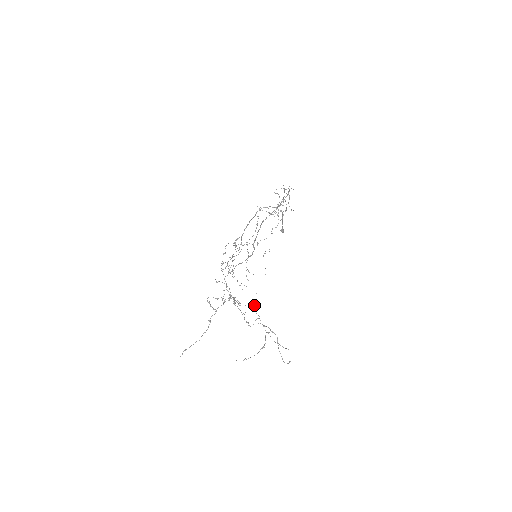
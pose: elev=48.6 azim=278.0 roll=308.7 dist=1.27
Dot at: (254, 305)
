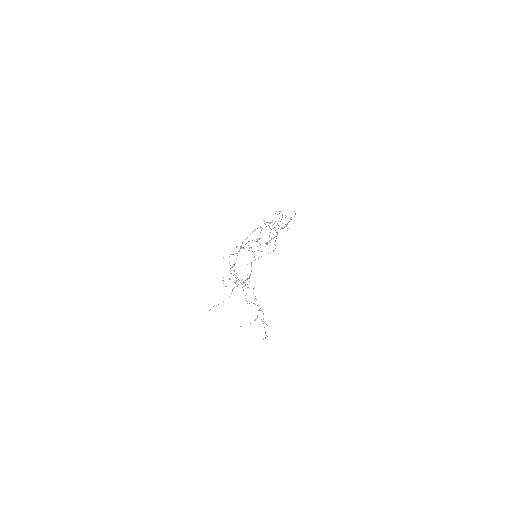
Dot at: occluded
